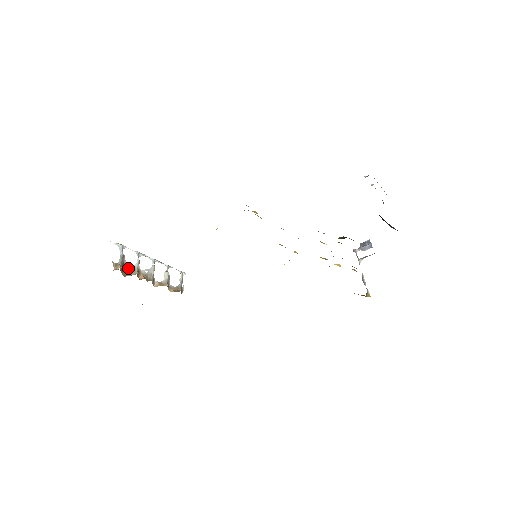
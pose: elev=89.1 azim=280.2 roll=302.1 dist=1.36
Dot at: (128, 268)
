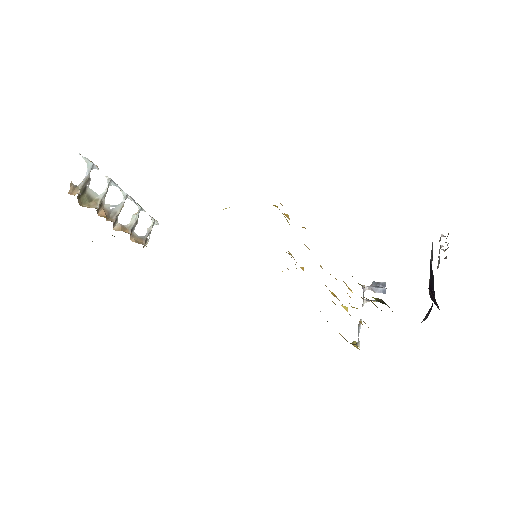
Dot at: (89, 196)
